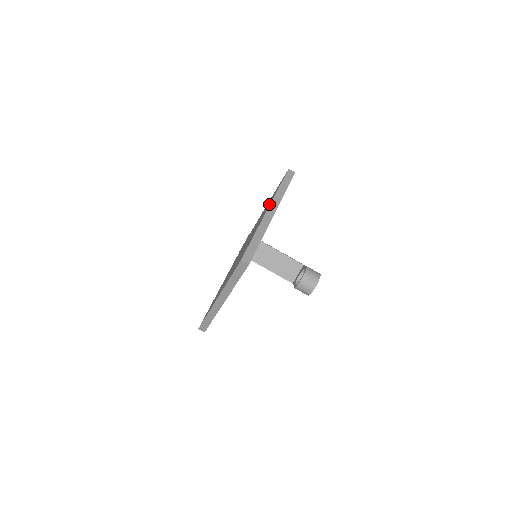
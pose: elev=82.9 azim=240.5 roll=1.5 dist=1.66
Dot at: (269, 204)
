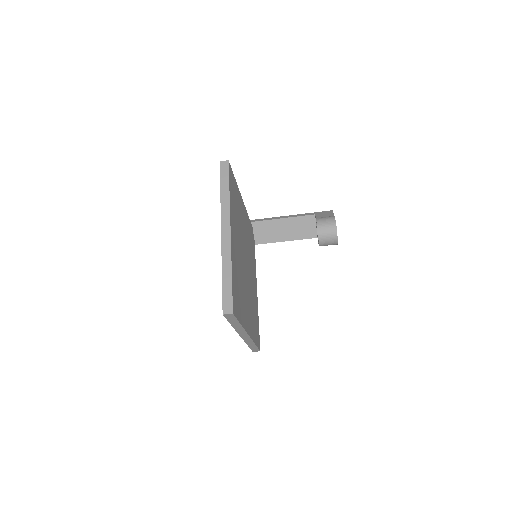
Dot at: occluded
